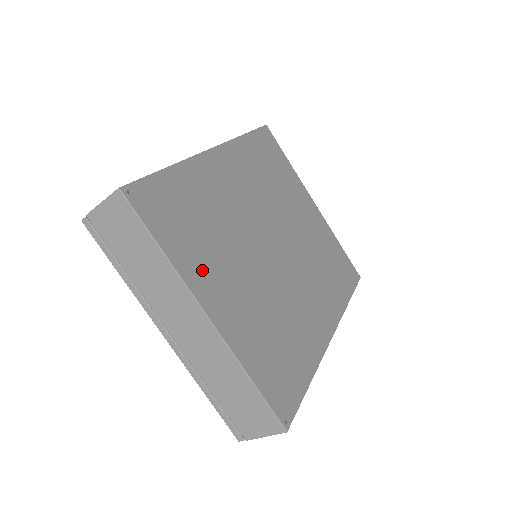
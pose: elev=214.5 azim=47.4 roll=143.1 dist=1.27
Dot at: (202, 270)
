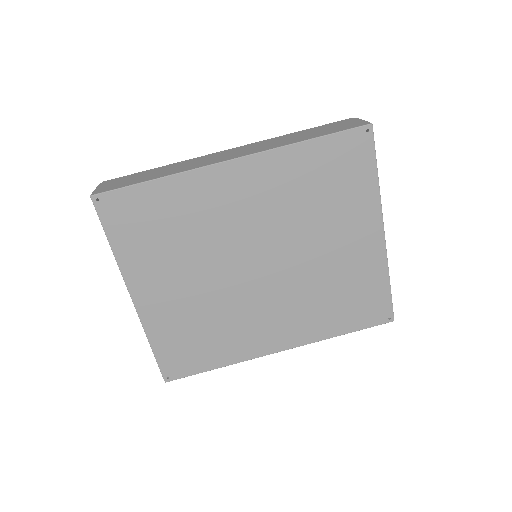
Dot at: (145, 268)
